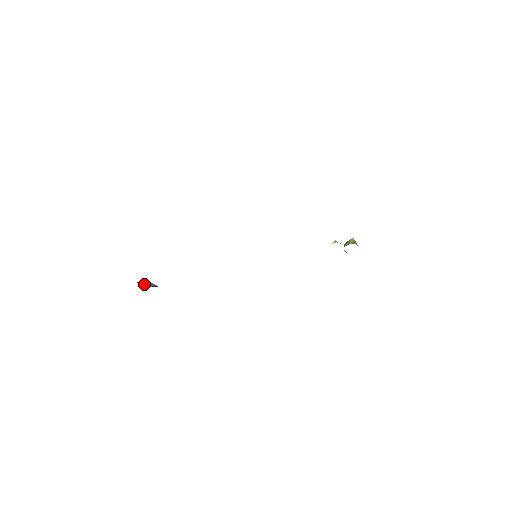
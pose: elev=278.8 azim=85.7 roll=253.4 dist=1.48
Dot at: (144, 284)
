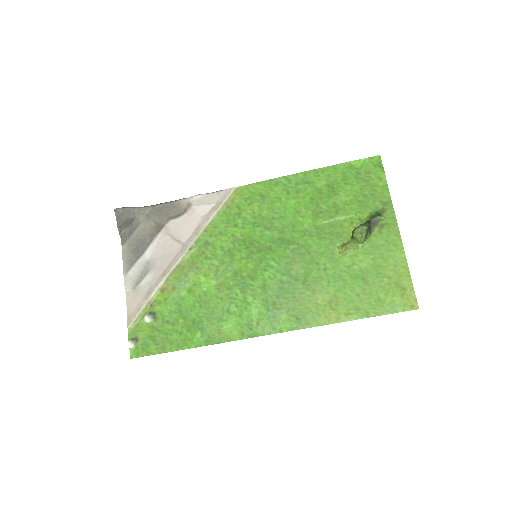
Dot at: (124, 228)
